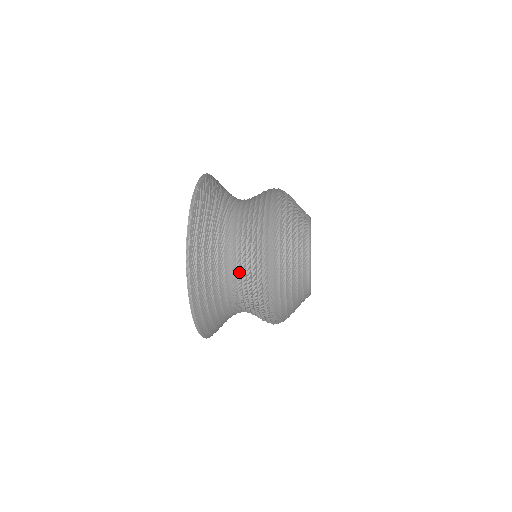
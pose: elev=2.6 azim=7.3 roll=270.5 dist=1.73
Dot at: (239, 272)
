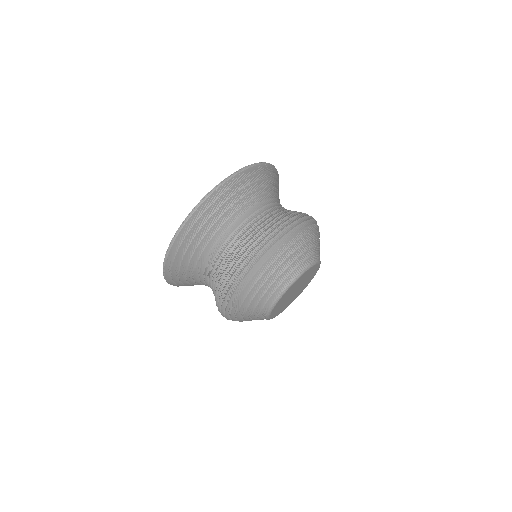
Dot at: (218, 264)
